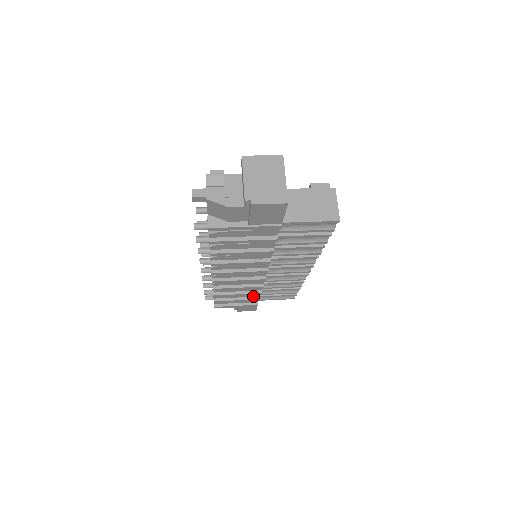
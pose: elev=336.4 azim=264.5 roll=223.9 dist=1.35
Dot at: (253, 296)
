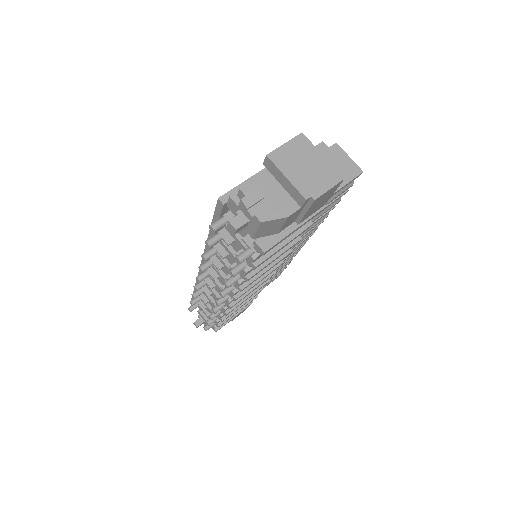
Dot at: occluded
